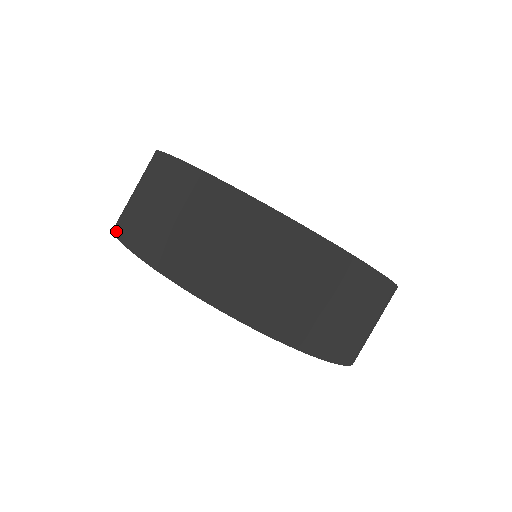
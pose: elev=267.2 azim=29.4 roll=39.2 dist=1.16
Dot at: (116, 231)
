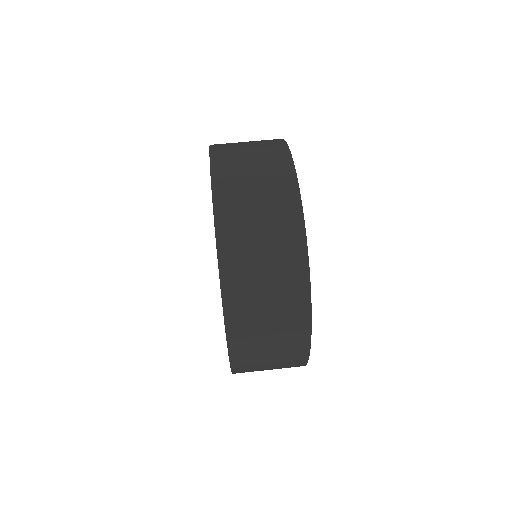
Dot at: occluded
